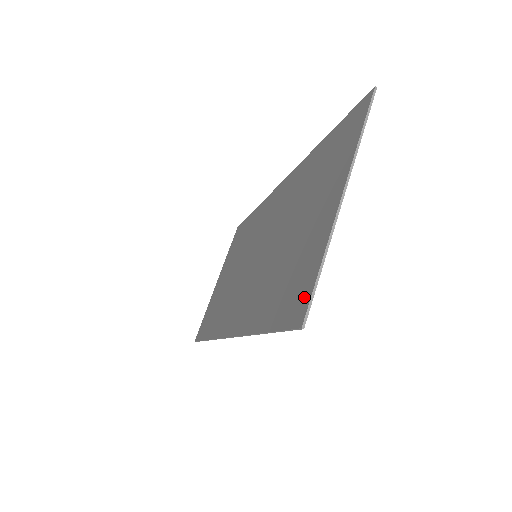
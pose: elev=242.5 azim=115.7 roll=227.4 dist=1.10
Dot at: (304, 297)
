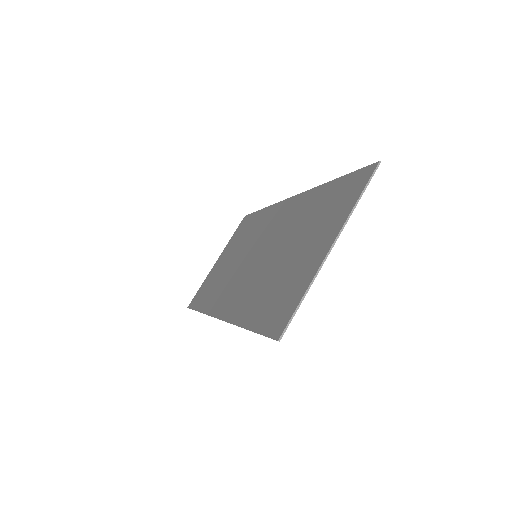
Dot at: (285, 316)
